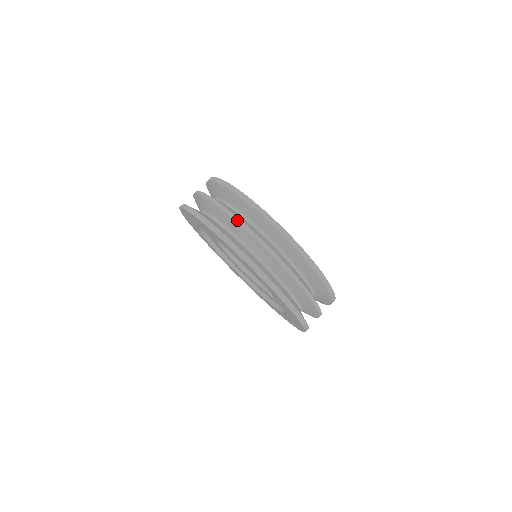
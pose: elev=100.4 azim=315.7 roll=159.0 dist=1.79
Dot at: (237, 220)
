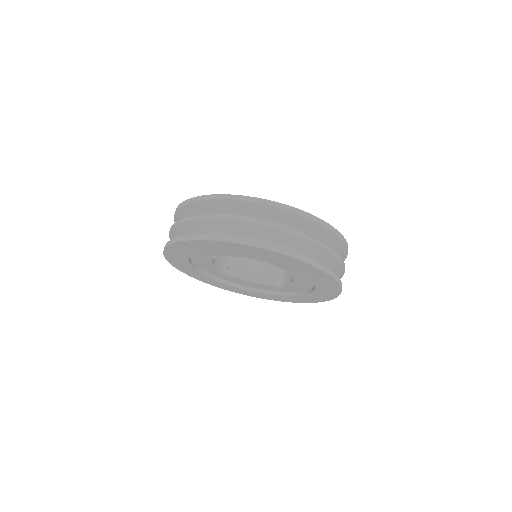
Dot at: (269, 225)
